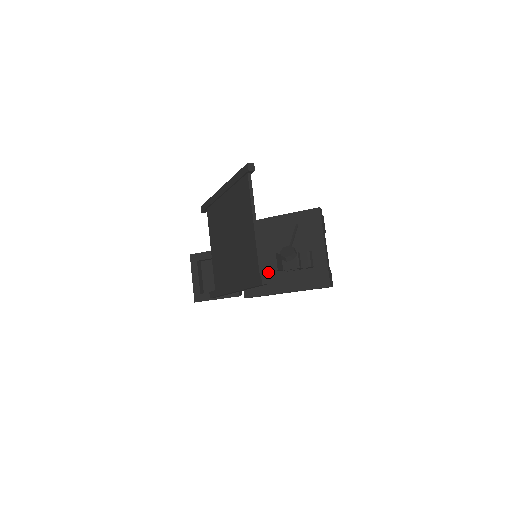
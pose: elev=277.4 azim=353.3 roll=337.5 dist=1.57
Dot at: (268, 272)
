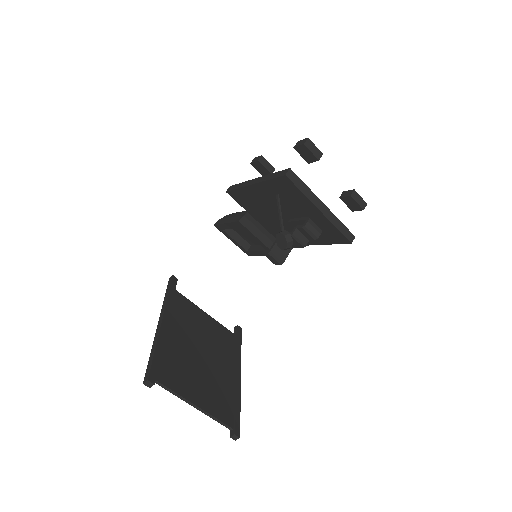
Dot at: (286, 230)
